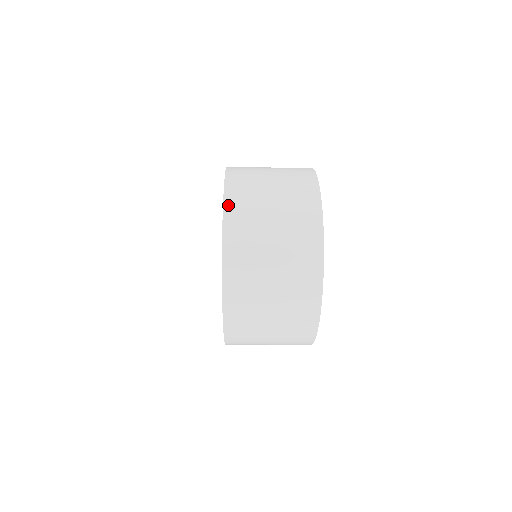
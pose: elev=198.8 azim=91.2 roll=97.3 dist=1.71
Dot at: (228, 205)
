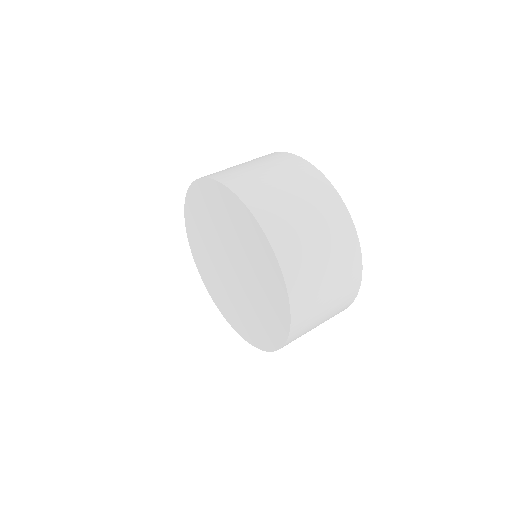
Dot at: (291, 288)
